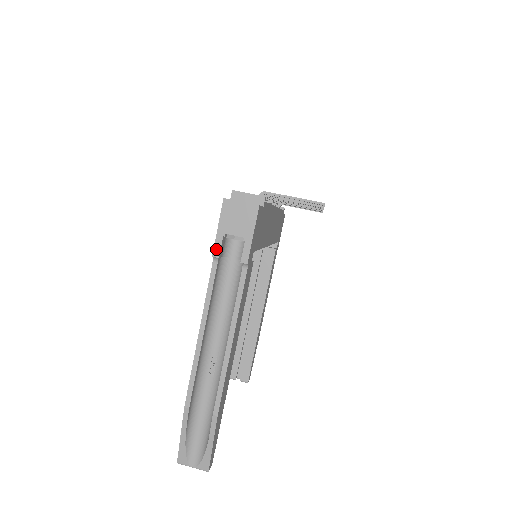
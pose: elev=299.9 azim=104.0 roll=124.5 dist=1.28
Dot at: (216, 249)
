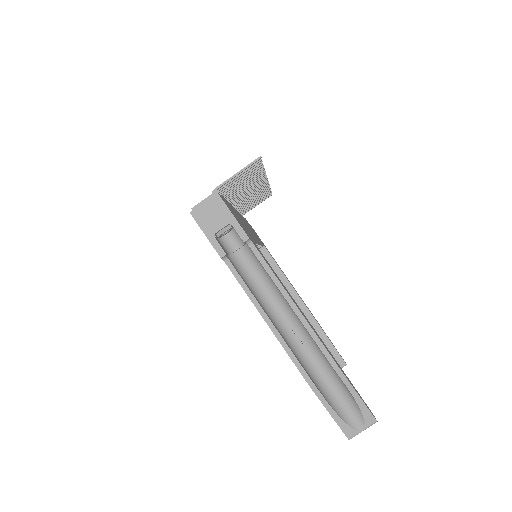
Dot at: (218, 251)
